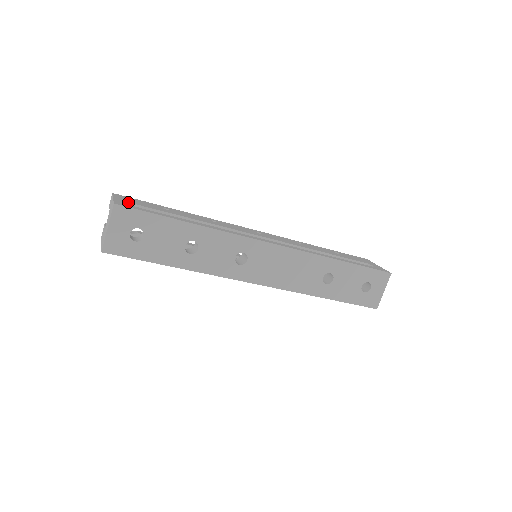
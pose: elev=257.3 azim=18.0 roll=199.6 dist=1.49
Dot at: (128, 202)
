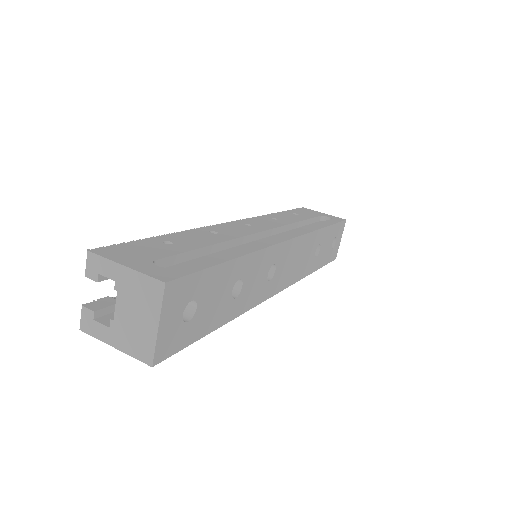
Dot at: (147, 262)
